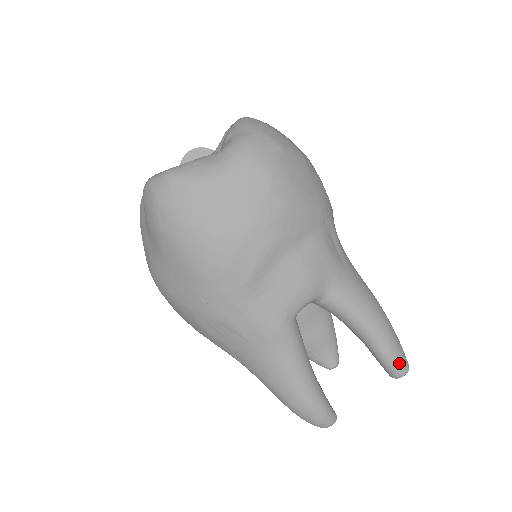
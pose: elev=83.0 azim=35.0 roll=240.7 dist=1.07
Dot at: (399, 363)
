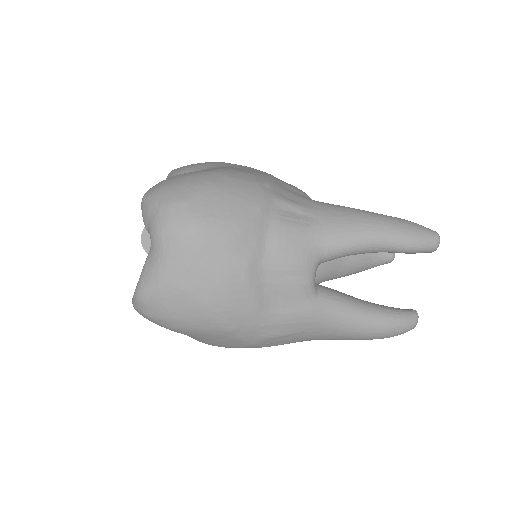
Dot at: (425, 242)
